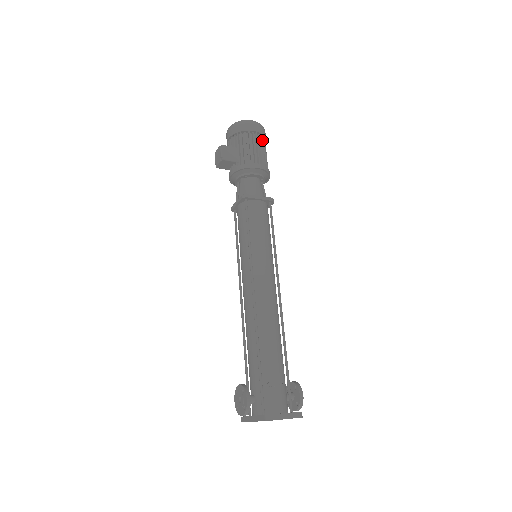
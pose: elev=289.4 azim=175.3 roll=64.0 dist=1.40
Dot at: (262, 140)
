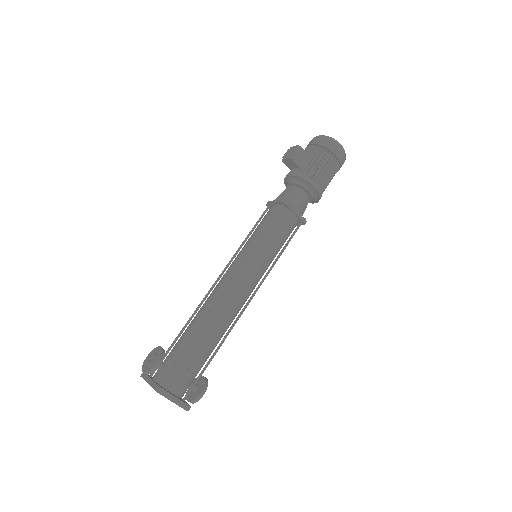
Dot at: (336, 167)
